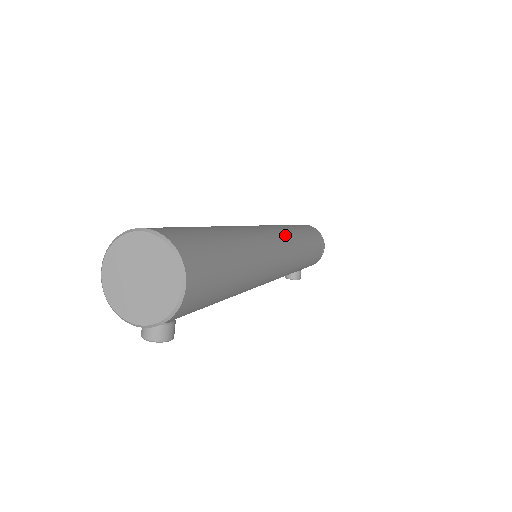
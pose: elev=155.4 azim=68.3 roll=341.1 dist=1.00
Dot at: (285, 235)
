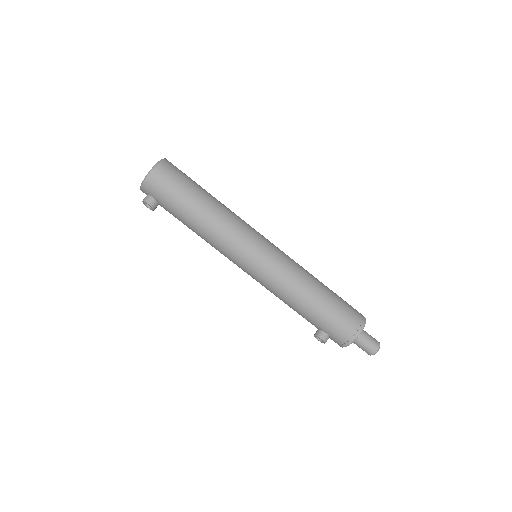
Dot at: (282, 253)
